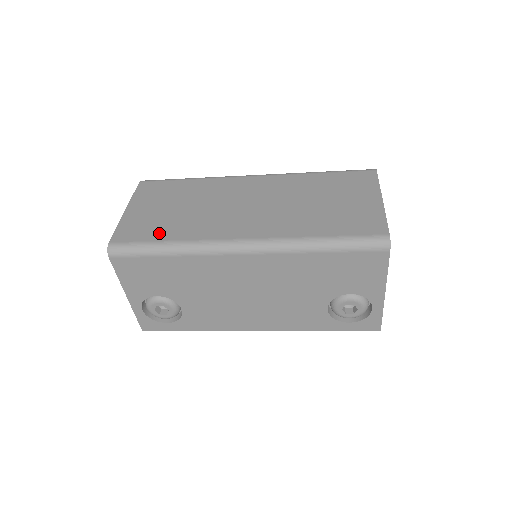
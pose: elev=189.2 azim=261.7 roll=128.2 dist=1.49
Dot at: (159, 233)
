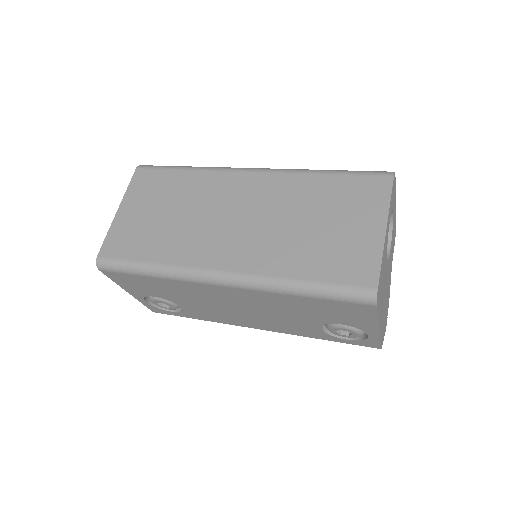
Dot at: (143, 250)
